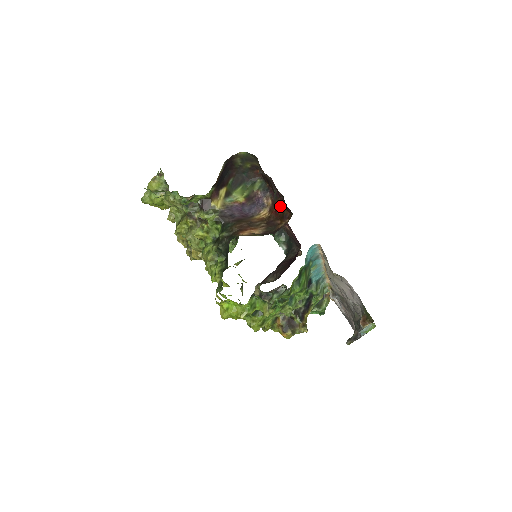
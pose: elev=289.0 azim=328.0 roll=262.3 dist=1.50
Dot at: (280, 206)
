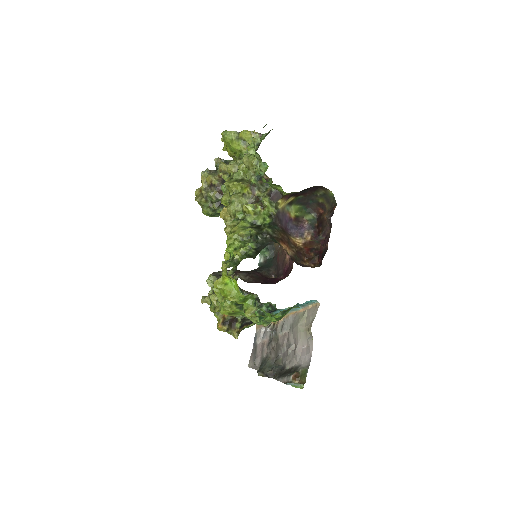
Dot at: (316, 250)
